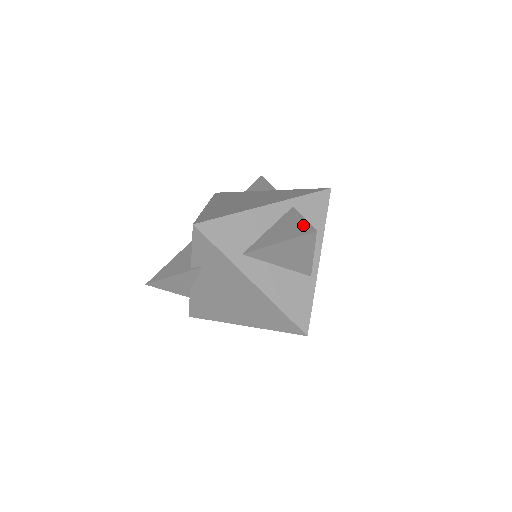
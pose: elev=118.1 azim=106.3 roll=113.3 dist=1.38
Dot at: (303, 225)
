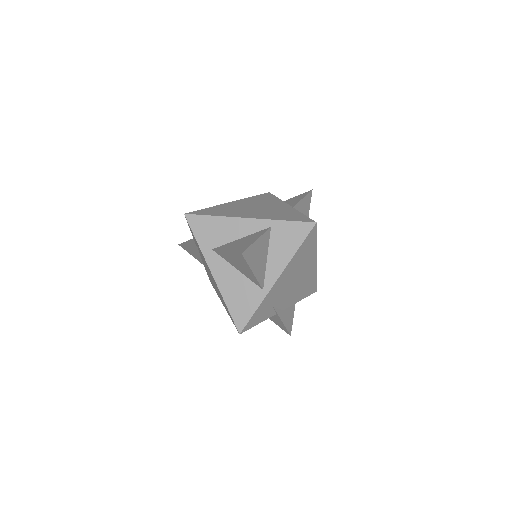
Dot at: (247, 245)
